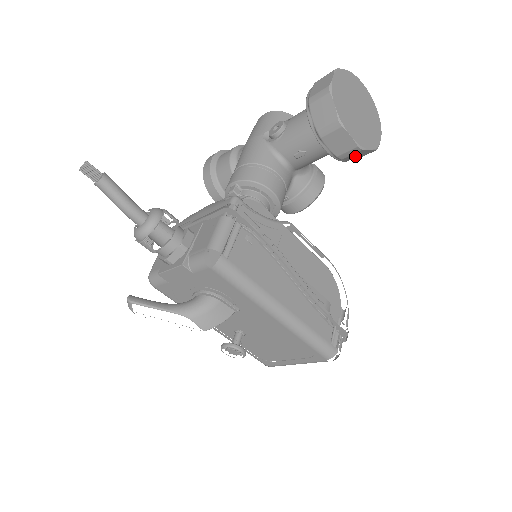
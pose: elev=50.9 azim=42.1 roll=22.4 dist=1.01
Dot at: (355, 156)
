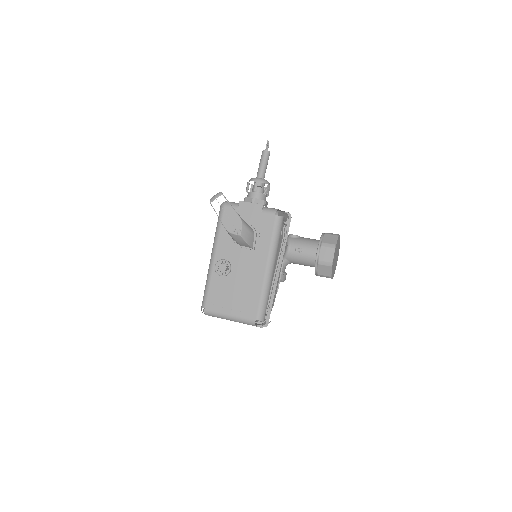
Dot at: (323, 270)
